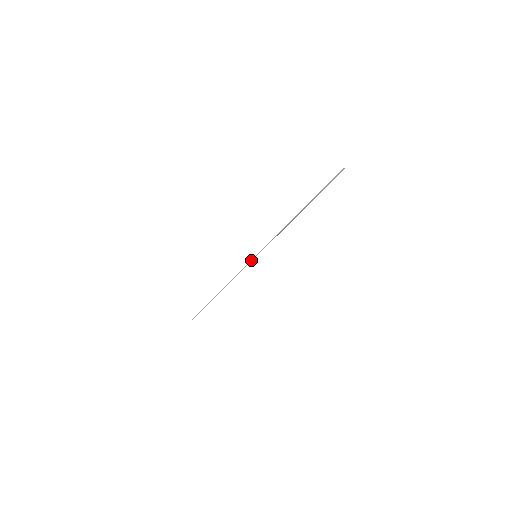
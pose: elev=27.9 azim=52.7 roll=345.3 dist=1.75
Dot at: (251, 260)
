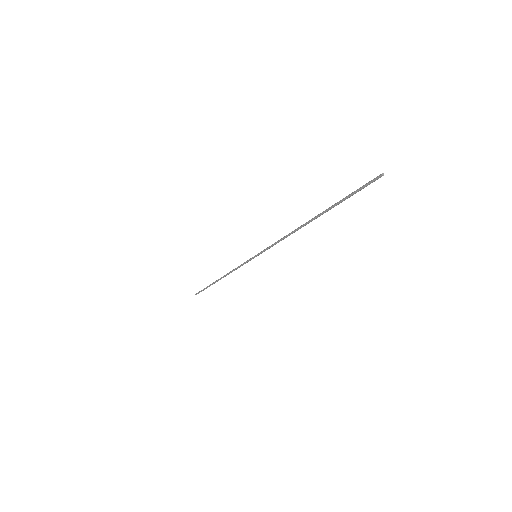
Dot at: (250, 259)
